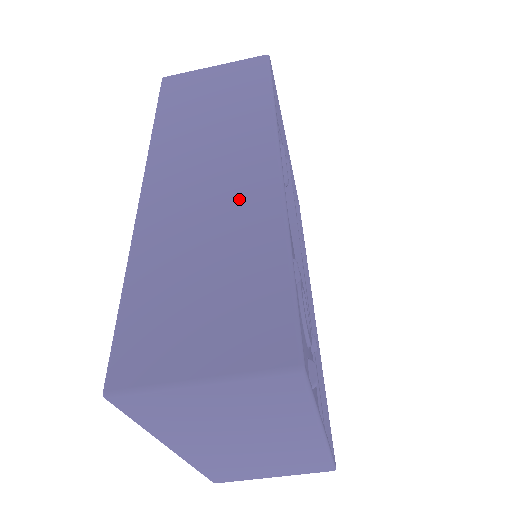
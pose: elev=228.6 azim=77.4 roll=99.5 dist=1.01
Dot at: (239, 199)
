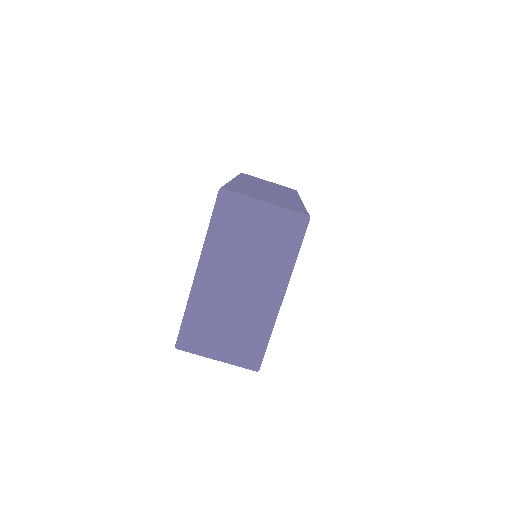
Dot at: (283, 196)
